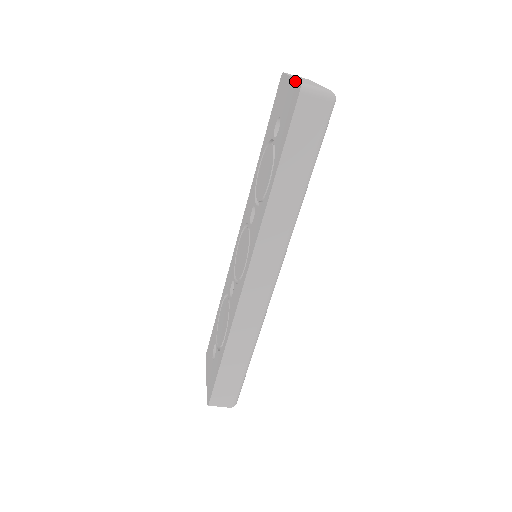
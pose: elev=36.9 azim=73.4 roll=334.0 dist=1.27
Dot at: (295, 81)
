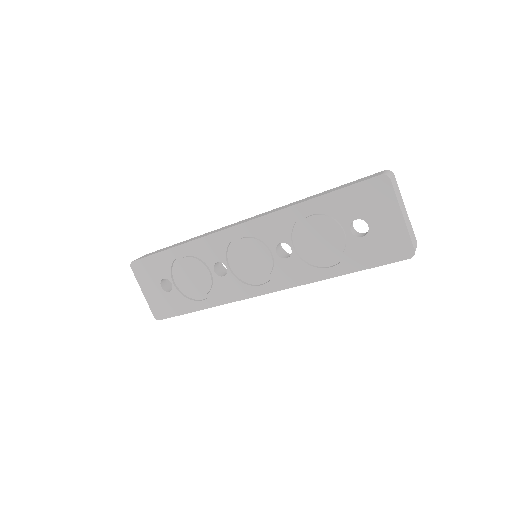
Dot at: (408, 235)
